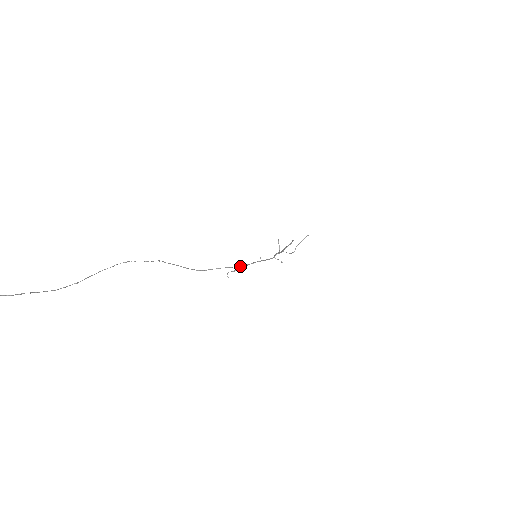
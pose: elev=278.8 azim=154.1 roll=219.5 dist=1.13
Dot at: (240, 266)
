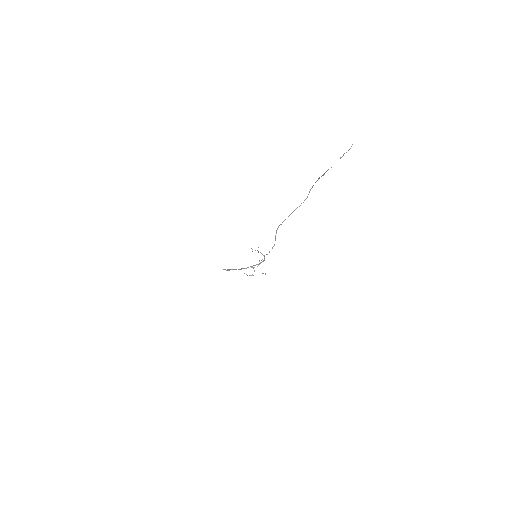
Dot at: (269, 252)
